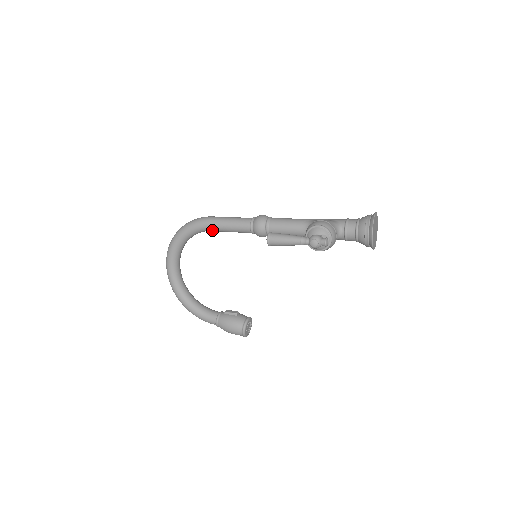
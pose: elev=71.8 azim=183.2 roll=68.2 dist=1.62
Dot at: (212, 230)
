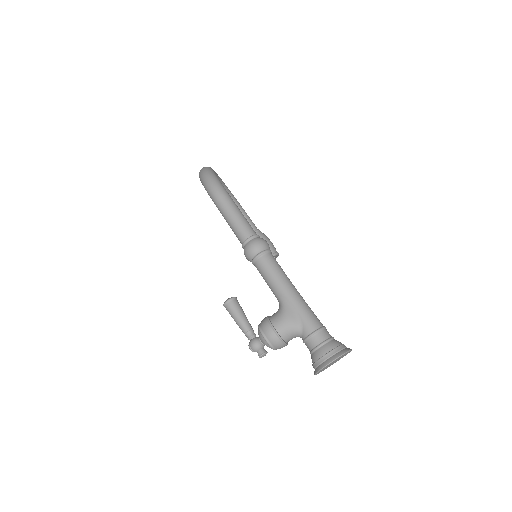
Dot at: occluded
